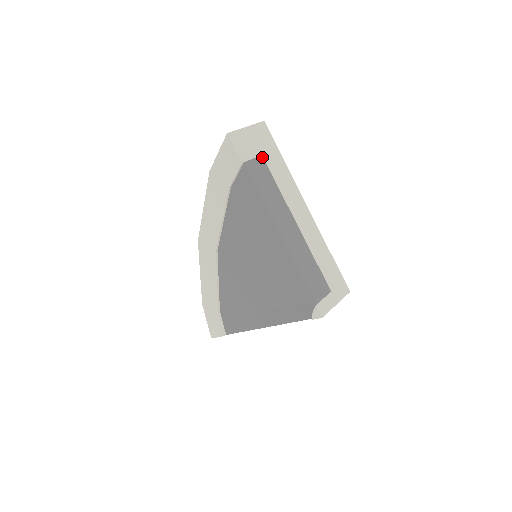
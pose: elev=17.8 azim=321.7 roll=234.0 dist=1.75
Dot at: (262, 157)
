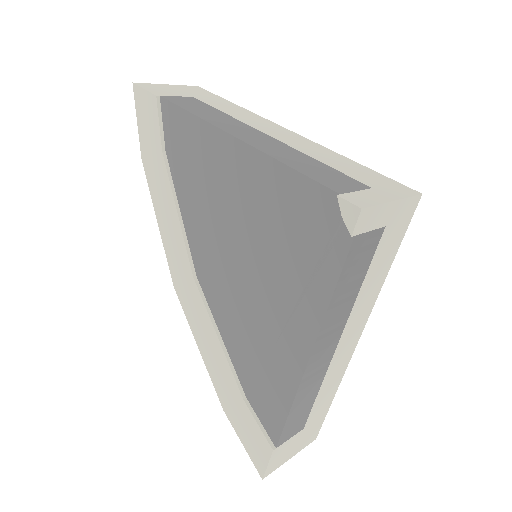
Dot at: (193, 98)
